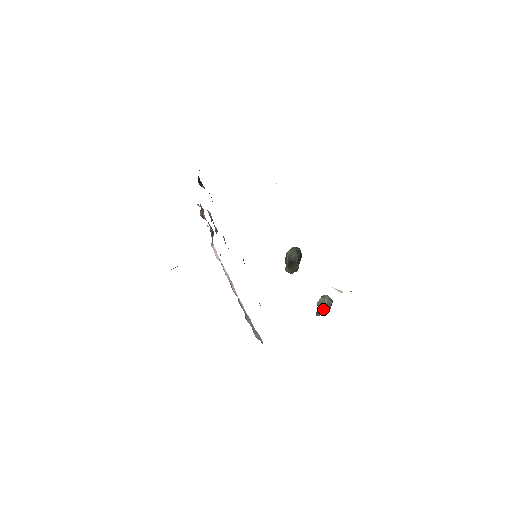
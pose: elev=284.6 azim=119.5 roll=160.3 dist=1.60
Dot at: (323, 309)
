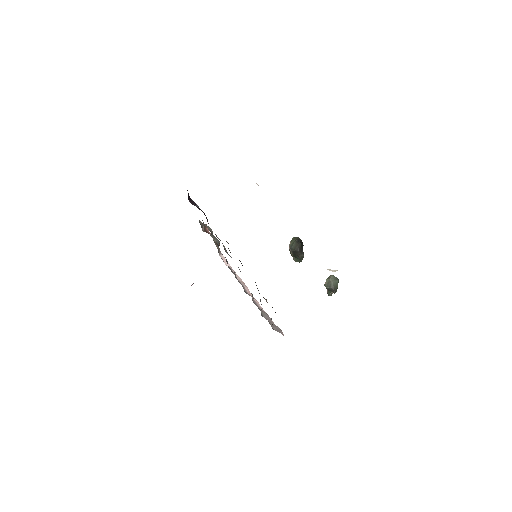
Dot at: (330, 289)
